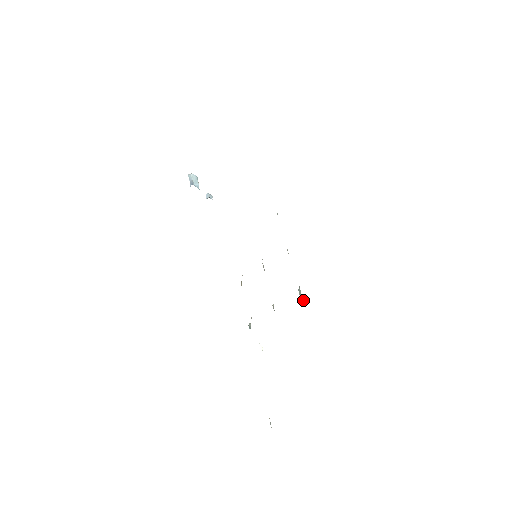
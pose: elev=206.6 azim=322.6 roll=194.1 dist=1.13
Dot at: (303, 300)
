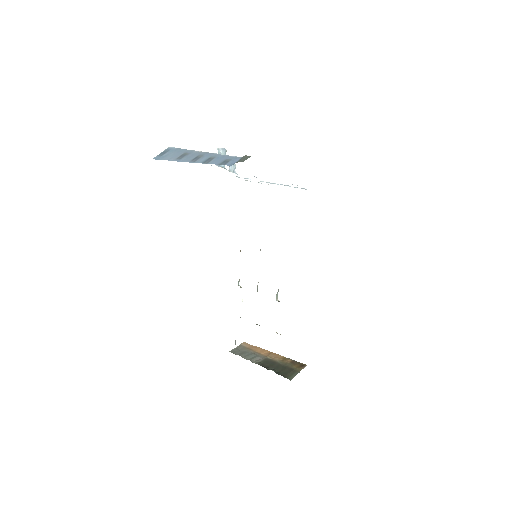
Dot at: (277, 299)
